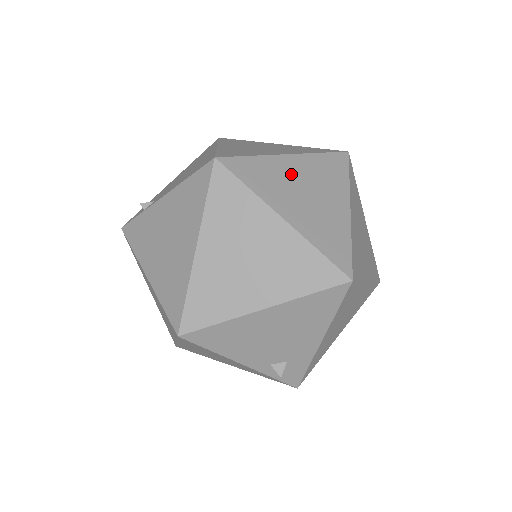
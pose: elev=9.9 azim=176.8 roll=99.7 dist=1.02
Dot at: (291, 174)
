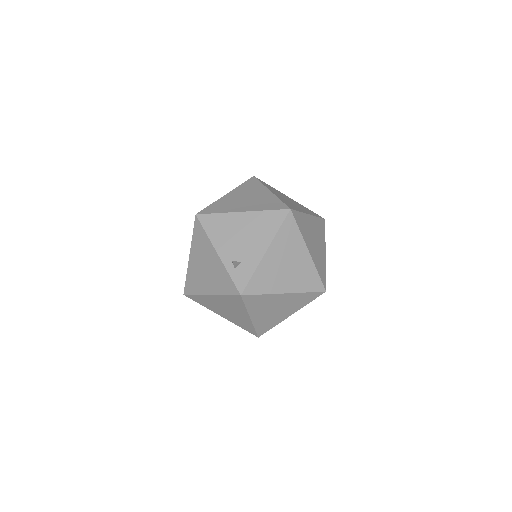
Dot at: (286, 197)
